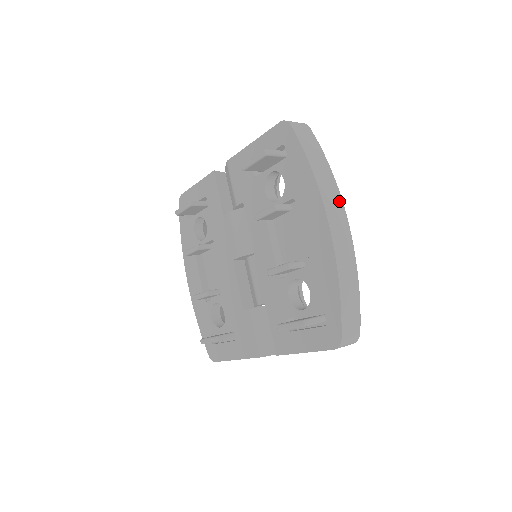
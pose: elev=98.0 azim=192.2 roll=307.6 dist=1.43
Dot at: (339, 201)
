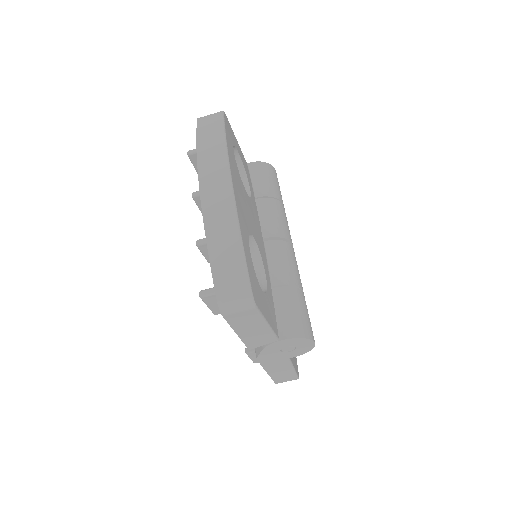
Dot at: (222, 161)
